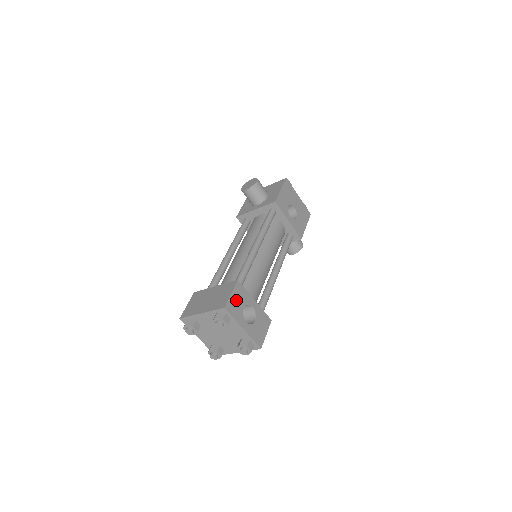
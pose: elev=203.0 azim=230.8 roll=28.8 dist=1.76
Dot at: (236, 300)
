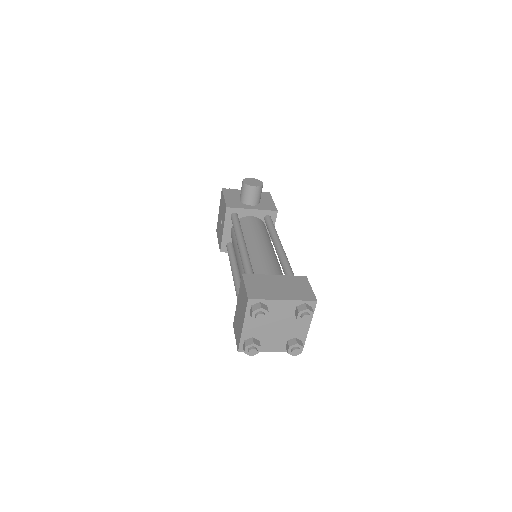
Dot at: occluded
